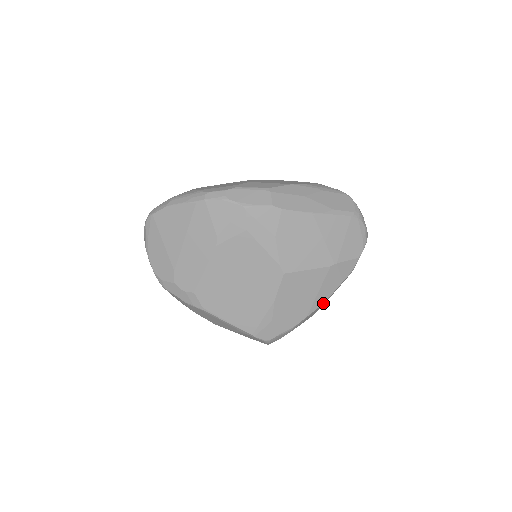
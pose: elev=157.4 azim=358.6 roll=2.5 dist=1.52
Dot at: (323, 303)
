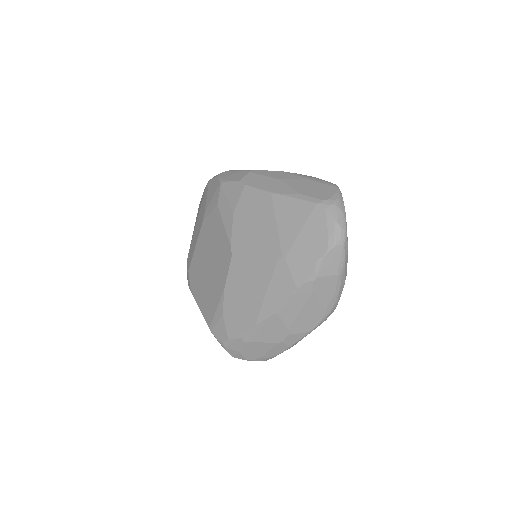
Dot at: (275, 313)
